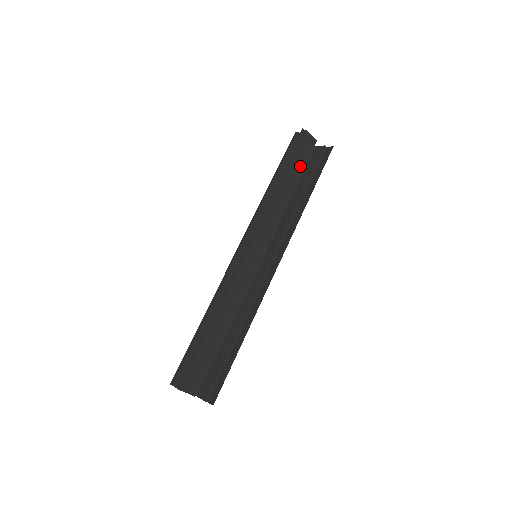
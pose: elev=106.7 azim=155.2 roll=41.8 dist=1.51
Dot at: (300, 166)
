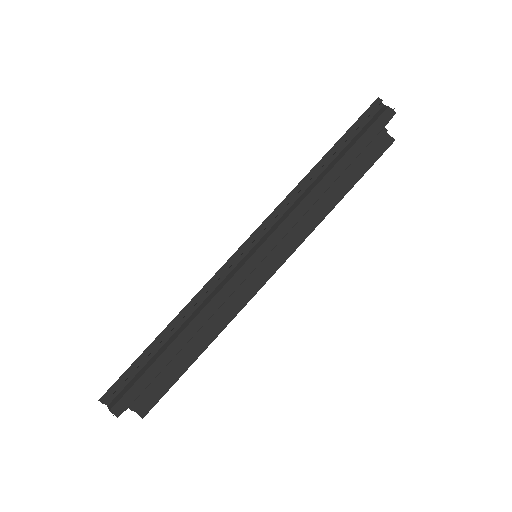
Dot at: (358, 155)
